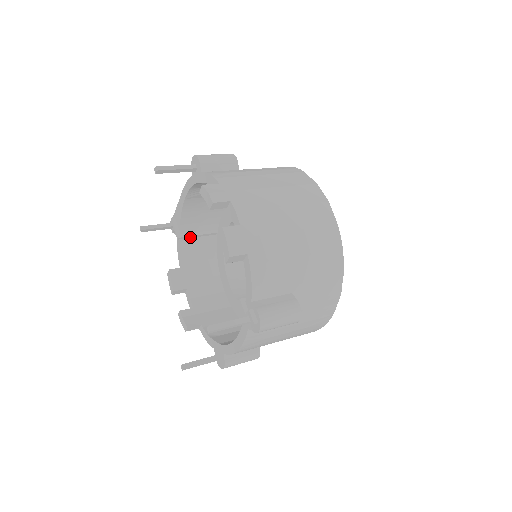
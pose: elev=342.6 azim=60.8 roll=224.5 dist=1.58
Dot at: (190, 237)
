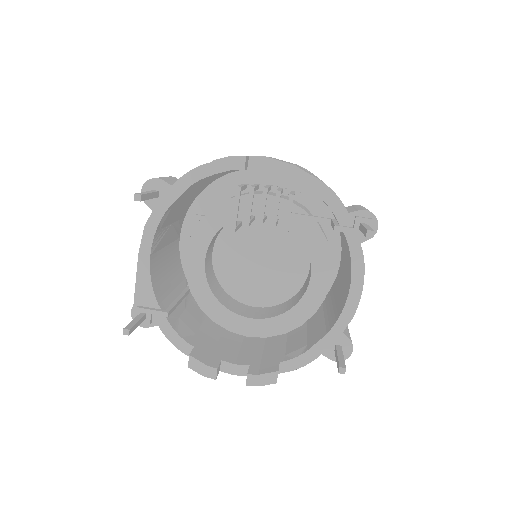
Dot at: (172, 310)
